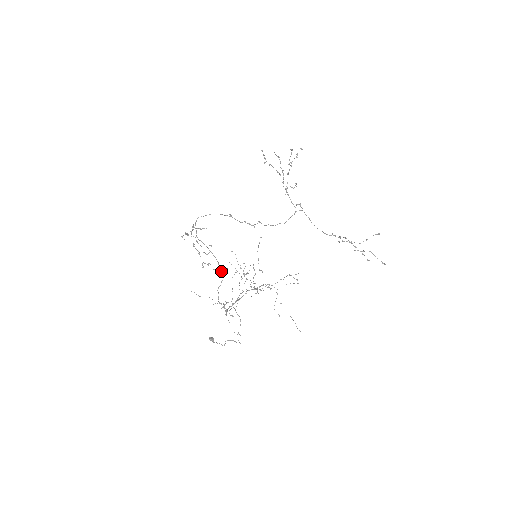
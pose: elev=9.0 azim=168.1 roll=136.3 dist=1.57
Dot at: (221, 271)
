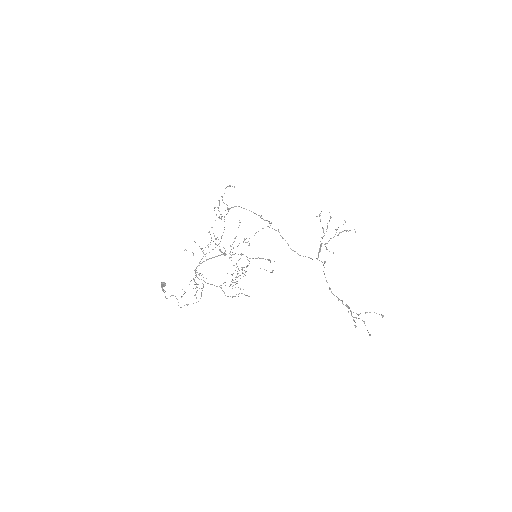
Dot at: occluded
